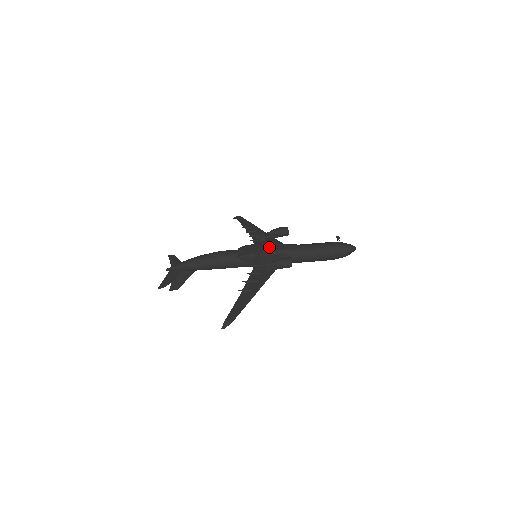
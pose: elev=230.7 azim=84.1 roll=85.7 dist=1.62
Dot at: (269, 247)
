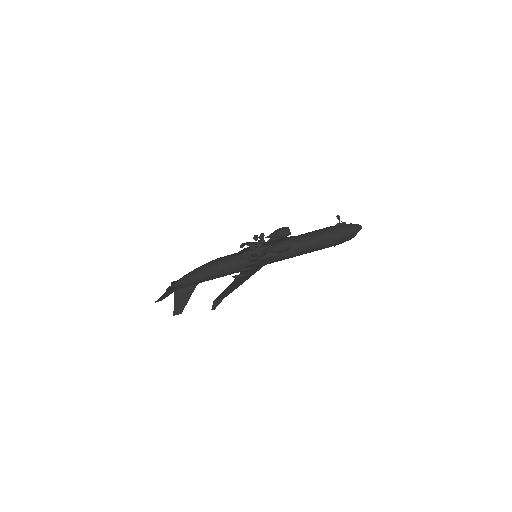
Dot at: (267, 242)
